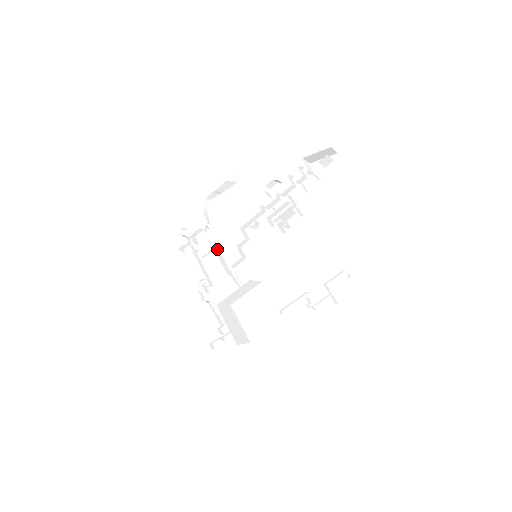
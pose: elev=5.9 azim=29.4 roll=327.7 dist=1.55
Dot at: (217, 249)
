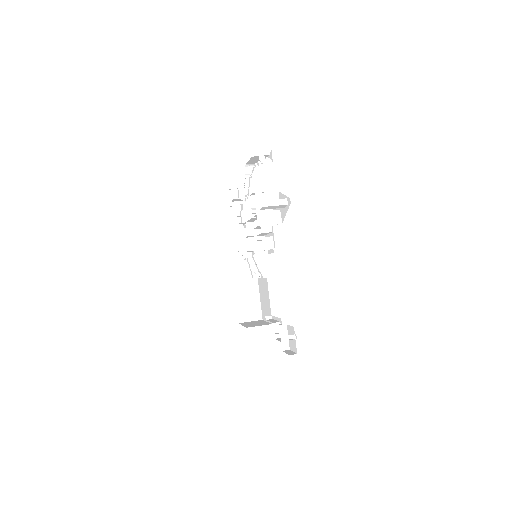
Dot at: occluded
